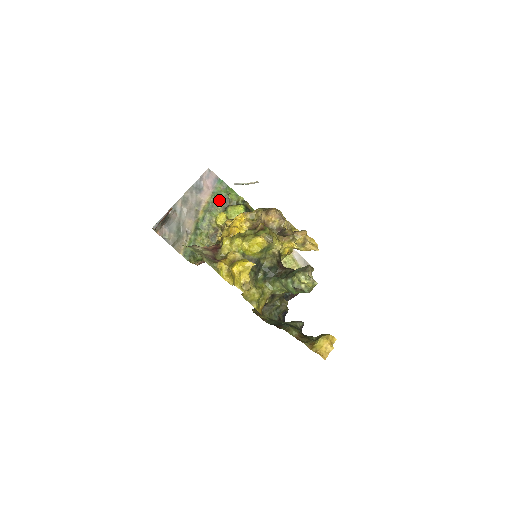
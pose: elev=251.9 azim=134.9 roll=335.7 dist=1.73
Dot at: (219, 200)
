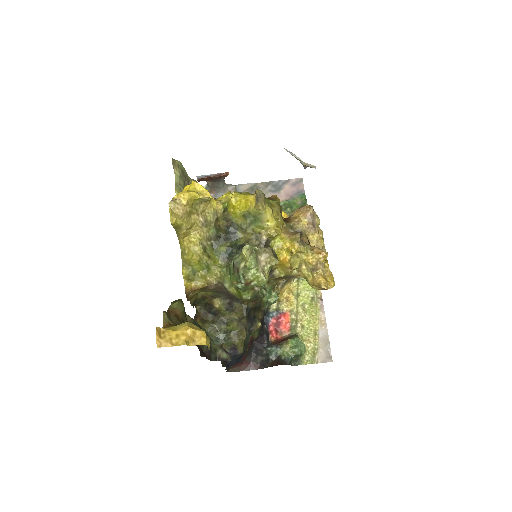
Dot at: (286, 210)
